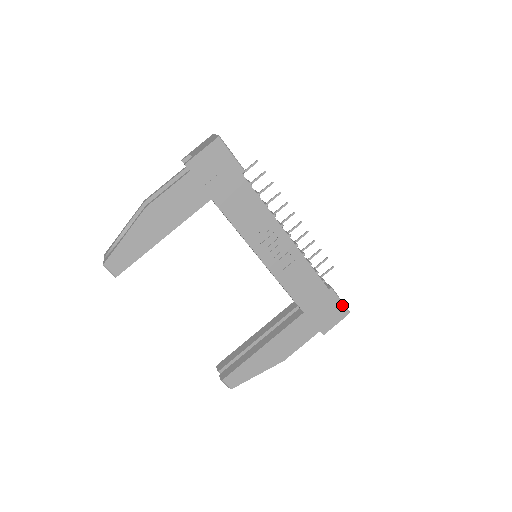
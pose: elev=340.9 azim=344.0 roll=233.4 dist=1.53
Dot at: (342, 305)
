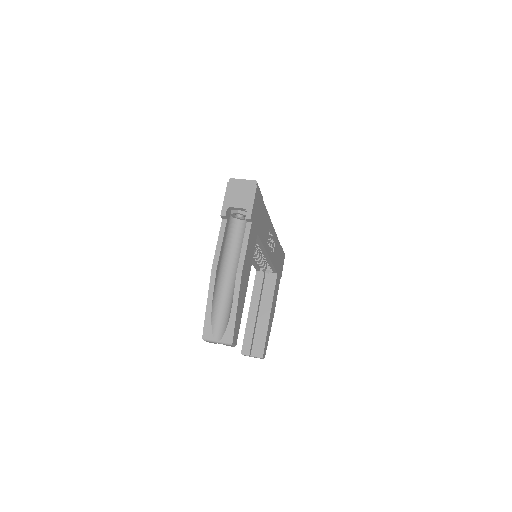
Dot at: (283, 252)
